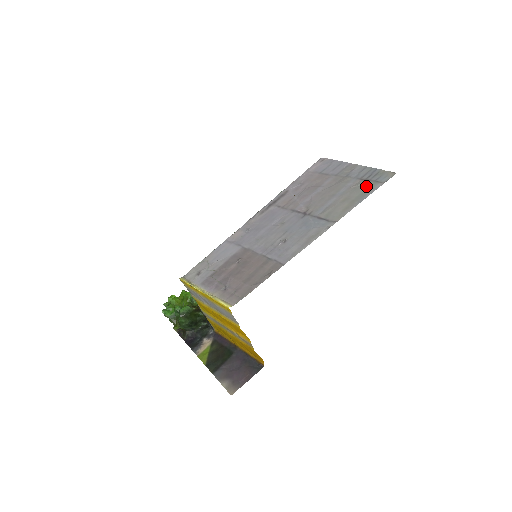
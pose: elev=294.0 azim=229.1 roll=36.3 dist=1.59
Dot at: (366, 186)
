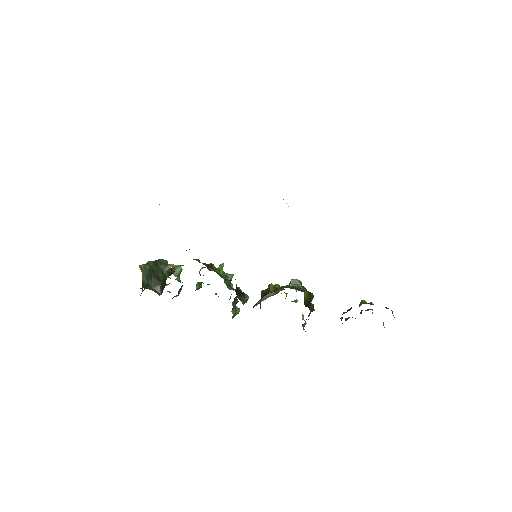
Dot at: occluded
